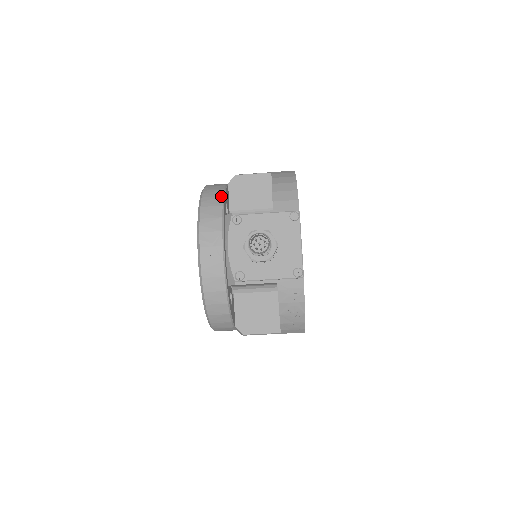
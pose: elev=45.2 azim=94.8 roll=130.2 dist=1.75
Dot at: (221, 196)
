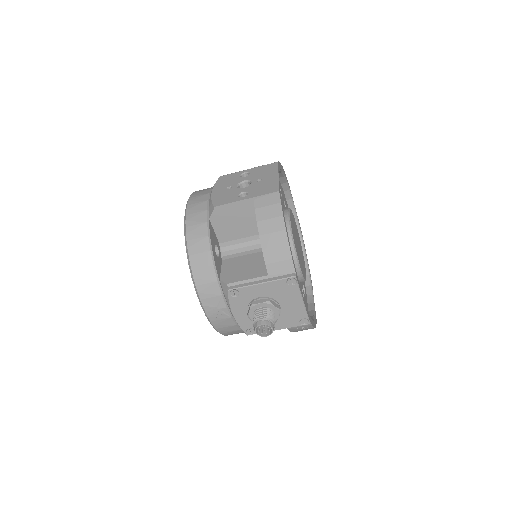
Dot at: (208, 251)
